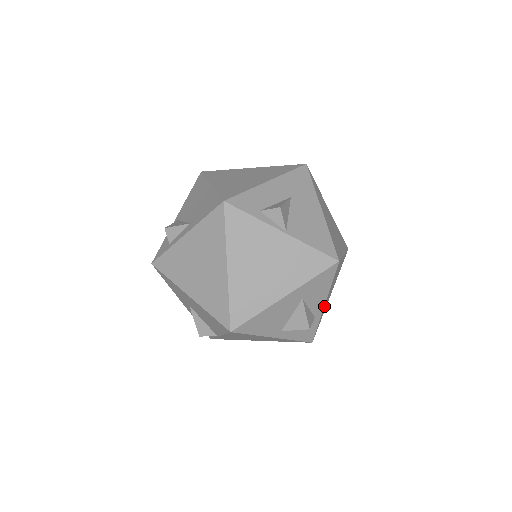
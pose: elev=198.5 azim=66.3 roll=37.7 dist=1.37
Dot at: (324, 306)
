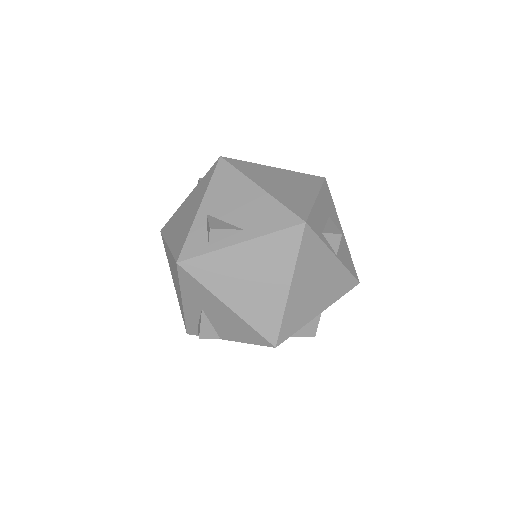
Dot at: occluded
